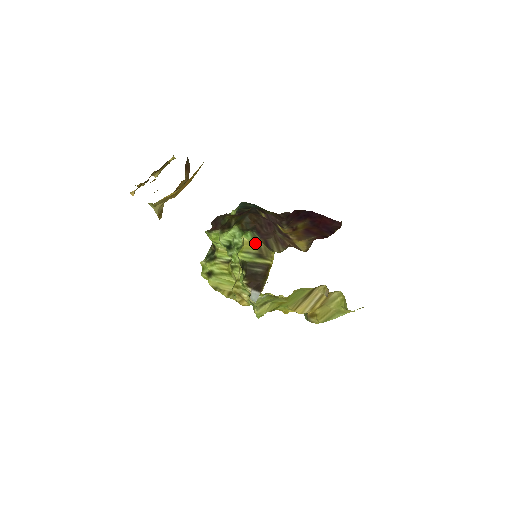
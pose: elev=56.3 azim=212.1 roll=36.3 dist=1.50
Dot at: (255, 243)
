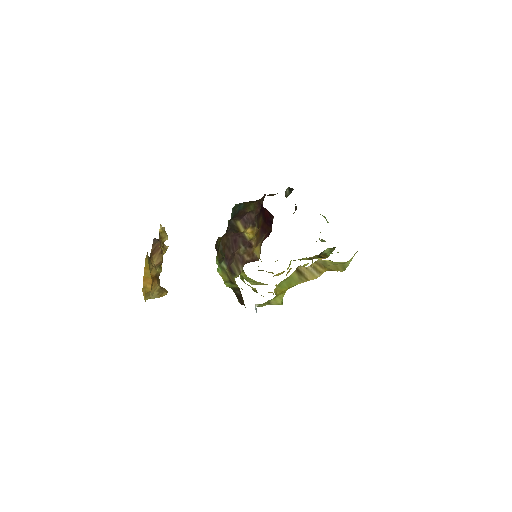
Dot at: (225, 274)
